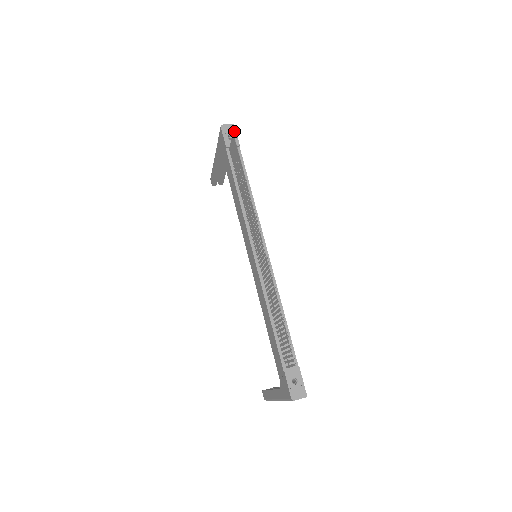
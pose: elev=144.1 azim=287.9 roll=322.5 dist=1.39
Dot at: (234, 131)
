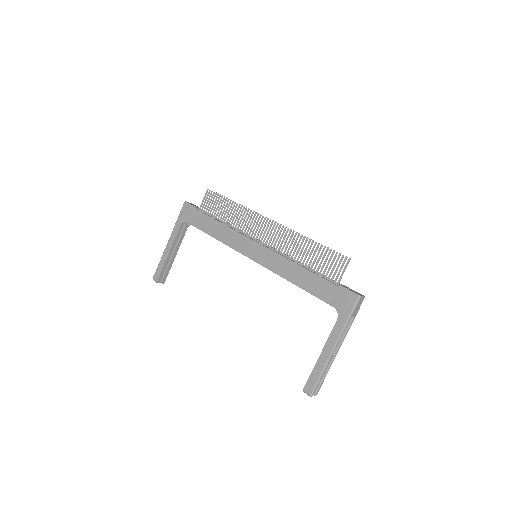
Dot at: (195, 205)
